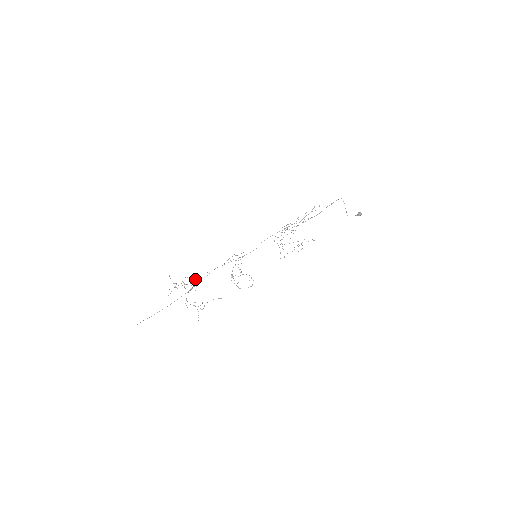
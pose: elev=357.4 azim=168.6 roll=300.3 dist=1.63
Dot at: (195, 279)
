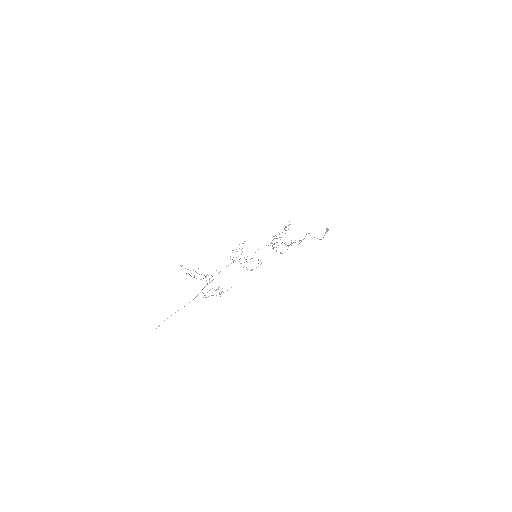
Dot at: (206, 275)
